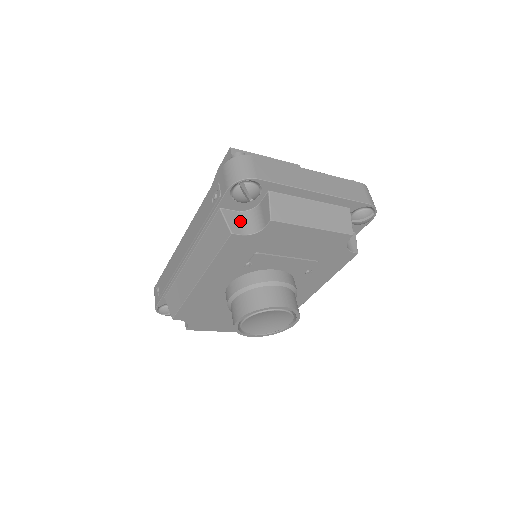
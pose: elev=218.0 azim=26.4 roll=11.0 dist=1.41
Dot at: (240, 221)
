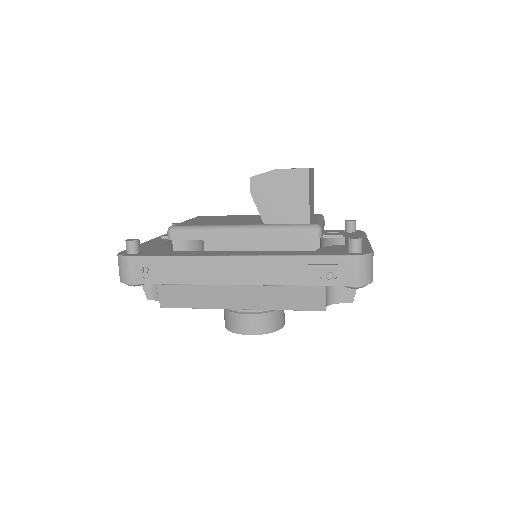
Dot at: (327, 292)
